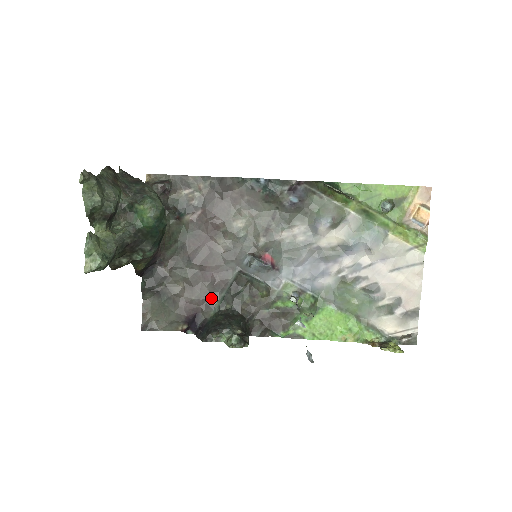
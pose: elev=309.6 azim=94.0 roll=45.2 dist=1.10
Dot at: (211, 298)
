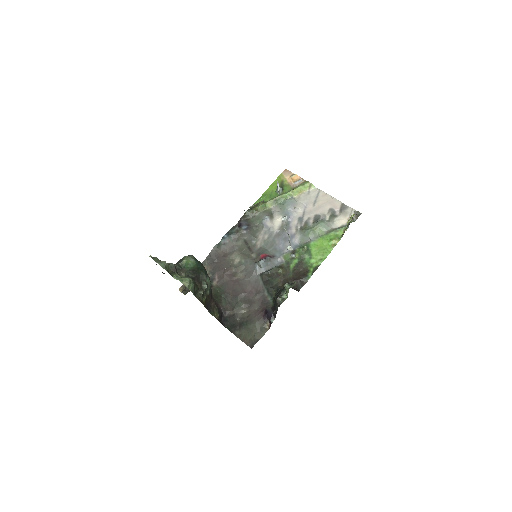
Dot at: (263, 299)
